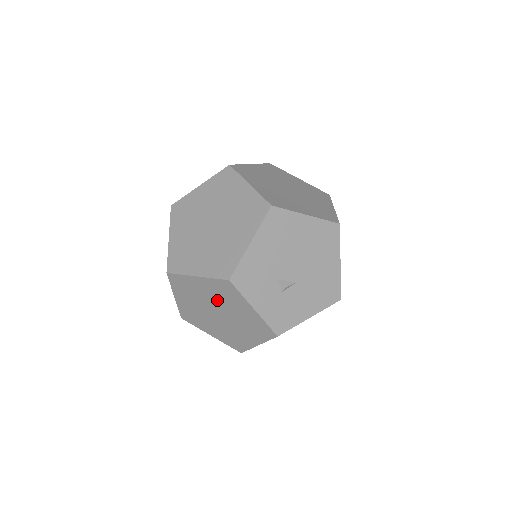
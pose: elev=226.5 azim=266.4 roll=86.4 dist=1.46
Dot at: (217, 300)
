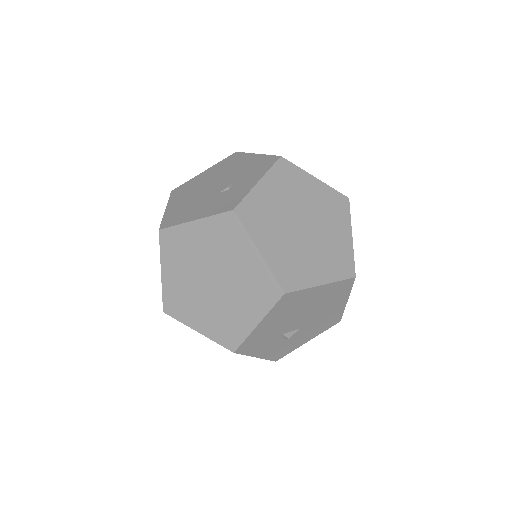
Dot at: occluded
